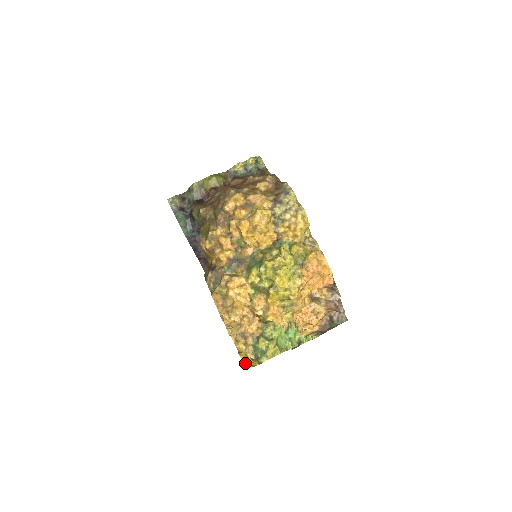
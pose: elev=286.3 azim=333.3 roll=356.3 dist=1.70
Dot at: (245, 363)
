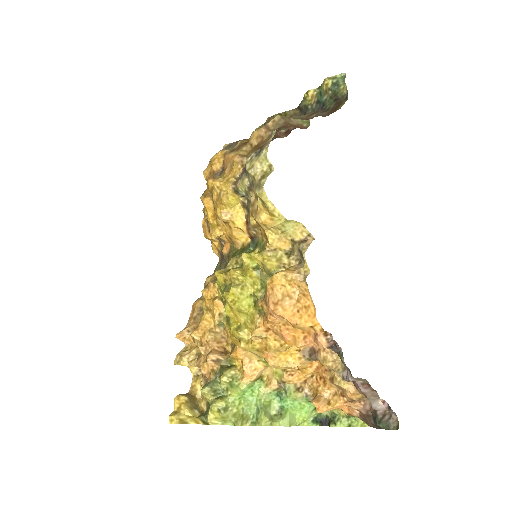
Dot at: (174, 413)
